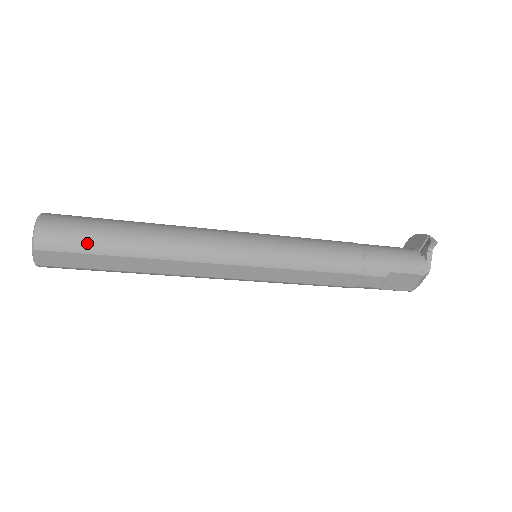
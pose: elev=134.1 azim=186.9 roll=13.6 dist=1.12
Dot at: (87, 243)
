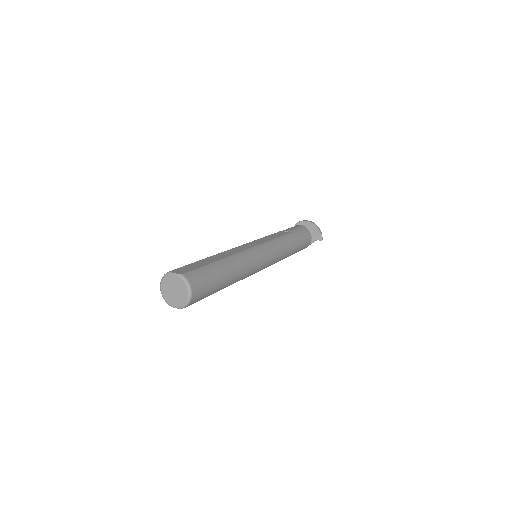
Dot at: occluded
